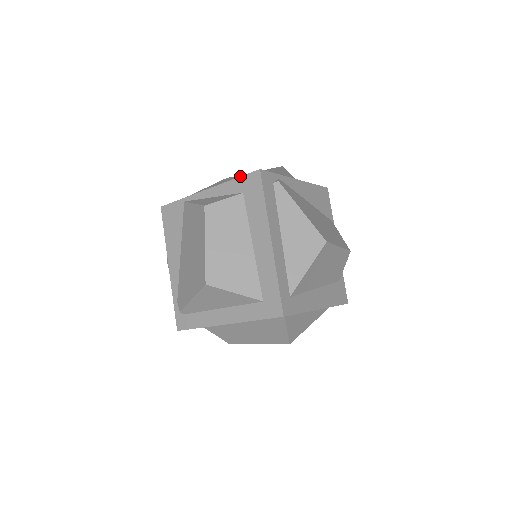
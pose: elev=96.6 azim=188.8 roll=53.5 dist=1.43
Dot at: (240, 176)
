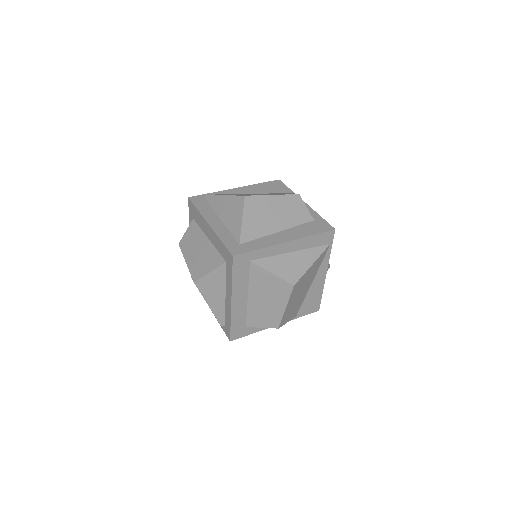
Dot at: occluded
